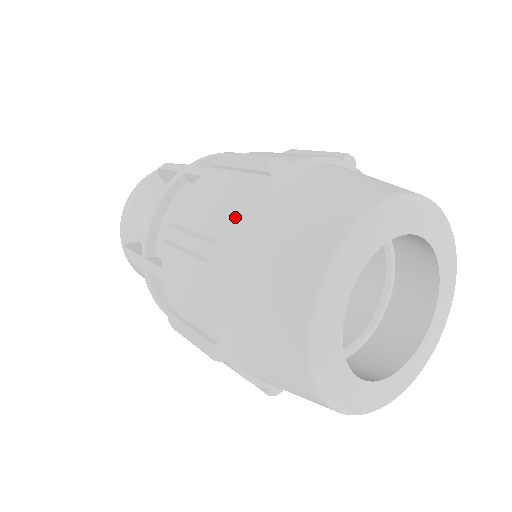
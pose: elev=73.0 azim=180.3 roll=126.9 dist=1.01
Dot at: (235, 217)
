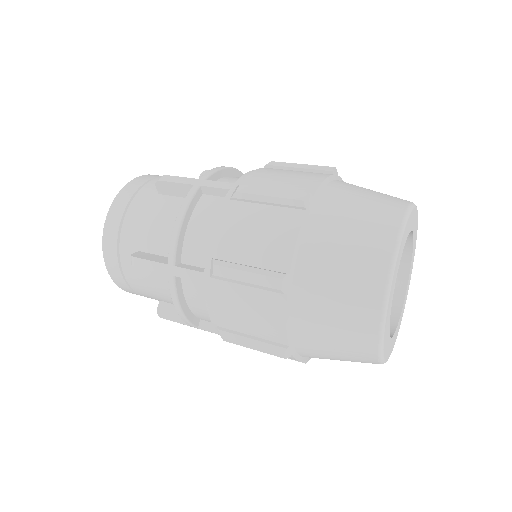
Dot at: (286, 333)
